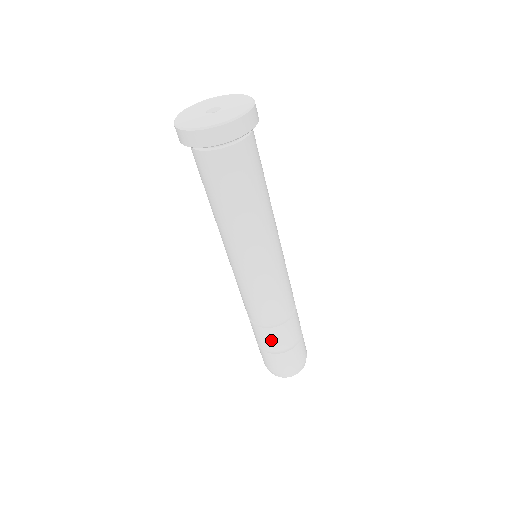
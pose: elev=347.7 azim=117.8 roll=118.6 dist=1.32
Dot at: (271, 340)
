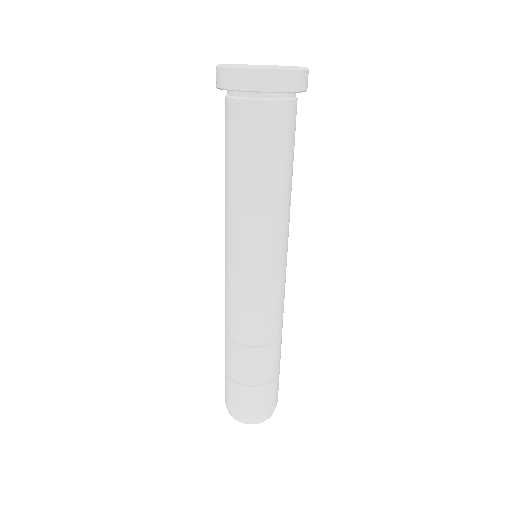
Dot at: (263, 365)
